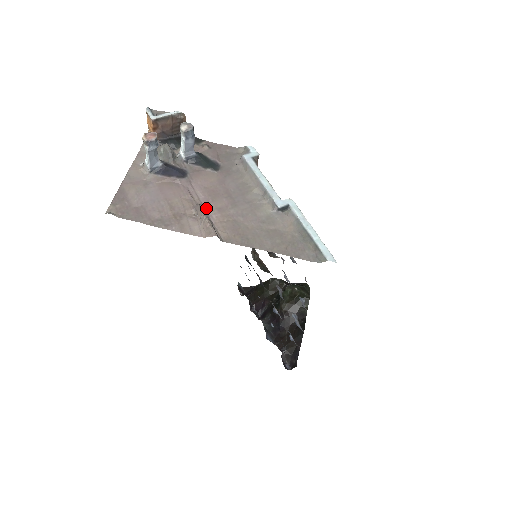
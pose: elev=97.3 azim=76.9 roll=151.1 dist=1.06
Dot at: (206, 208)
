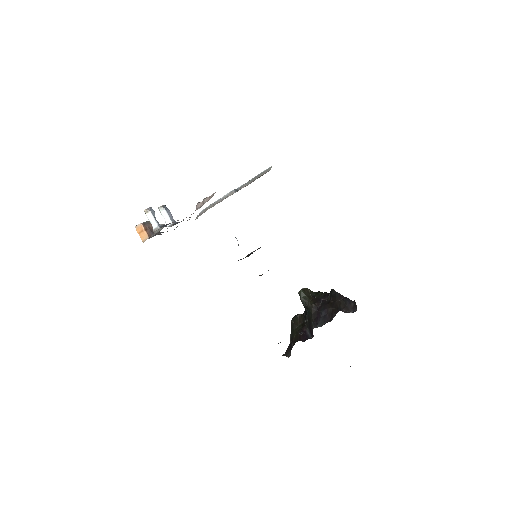
Dot at: occluded
